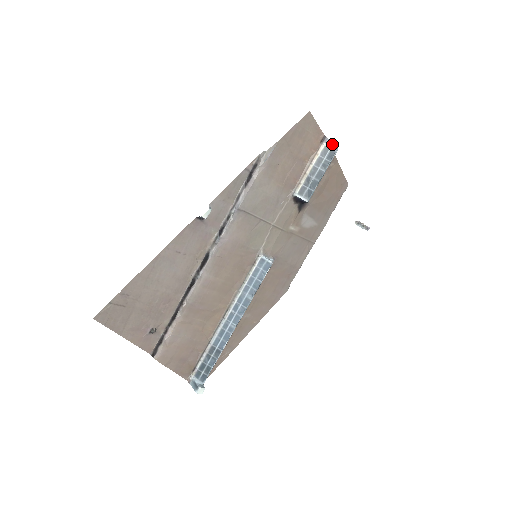
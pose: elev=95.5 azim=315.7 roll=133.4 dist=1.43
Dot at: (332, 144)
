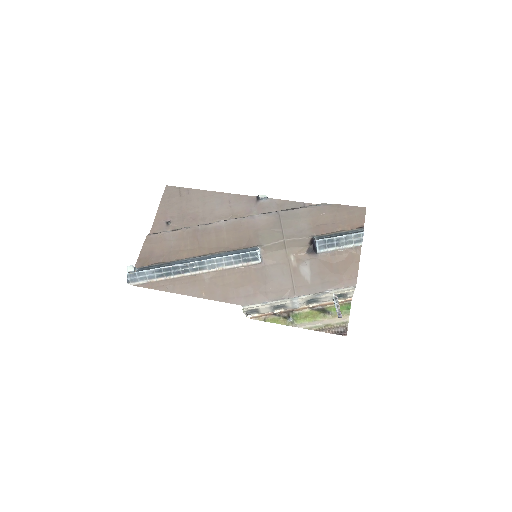
Dot at: (363, 230)
